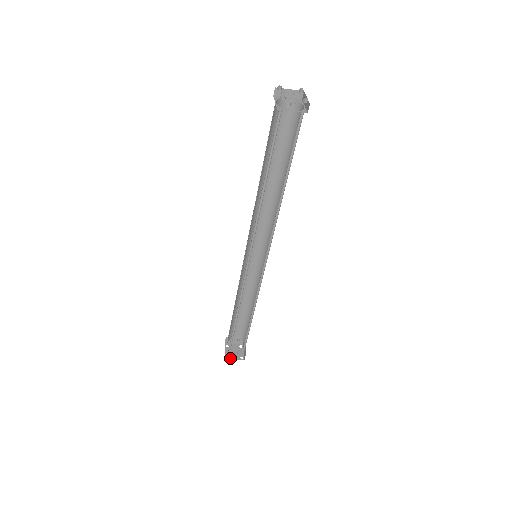
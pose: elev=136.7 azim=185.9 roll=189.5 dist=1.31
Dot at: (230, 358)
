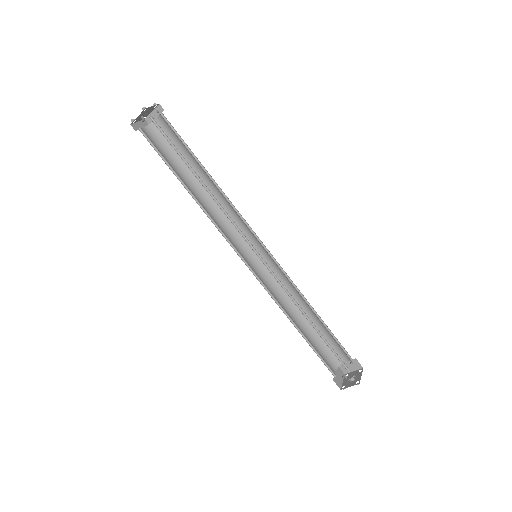
Dot at: (345, 386)
